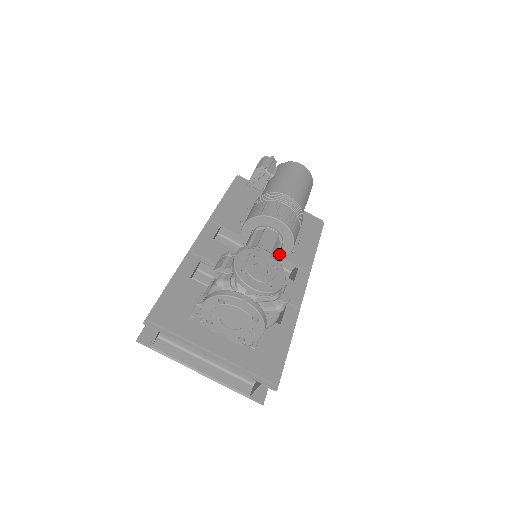
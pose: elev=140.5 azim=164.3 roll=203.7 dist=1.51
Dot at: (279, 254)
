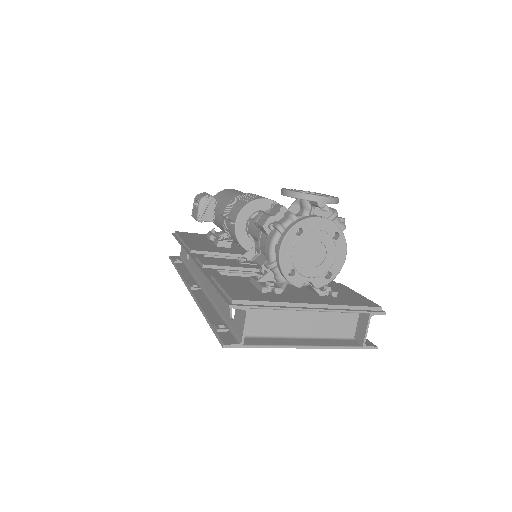
Dot at: occluded
